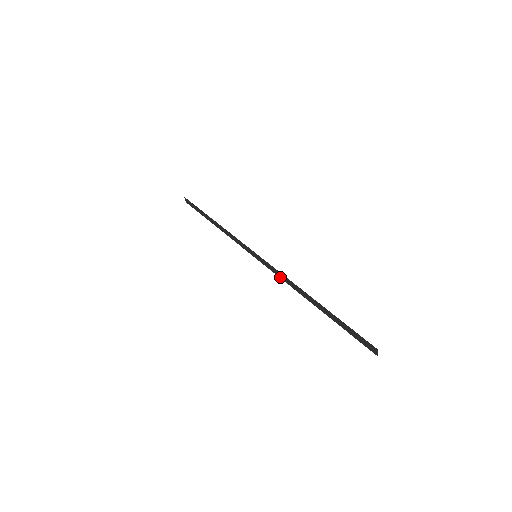
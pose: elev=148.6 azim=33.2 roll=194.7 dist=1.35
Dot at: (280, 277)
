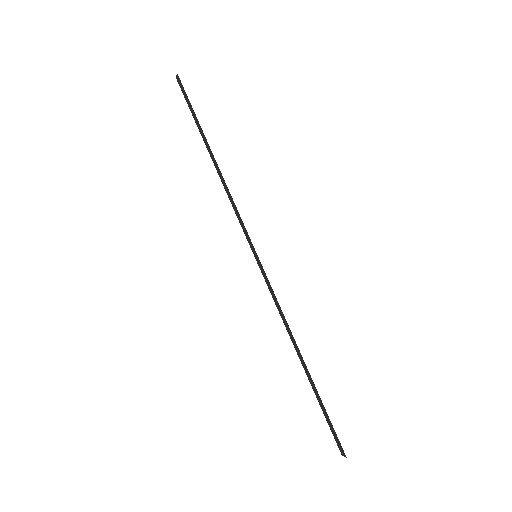
Dot at: (276, 304)
